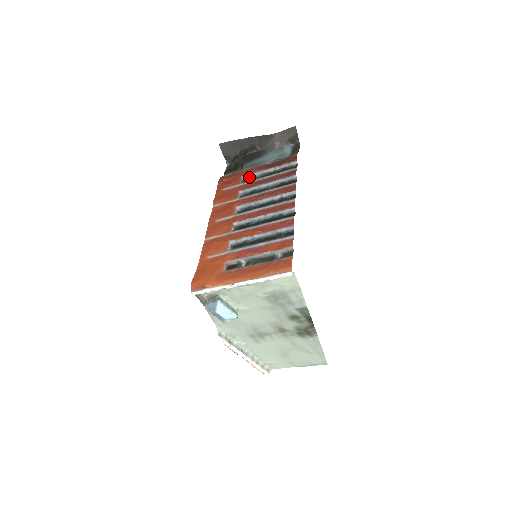
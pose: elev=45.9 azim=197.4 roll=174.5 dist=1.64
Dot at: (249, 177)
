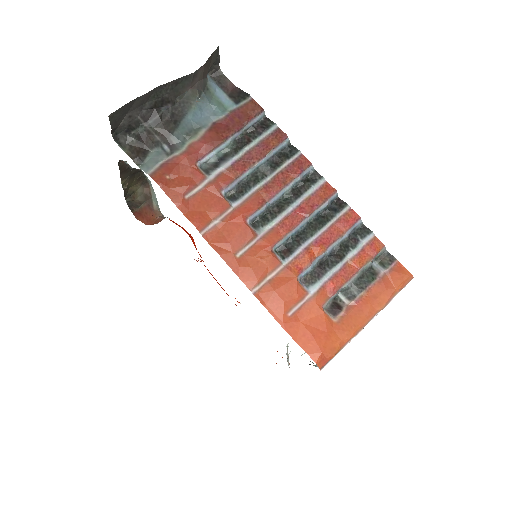
Dot at: (207, 160)
